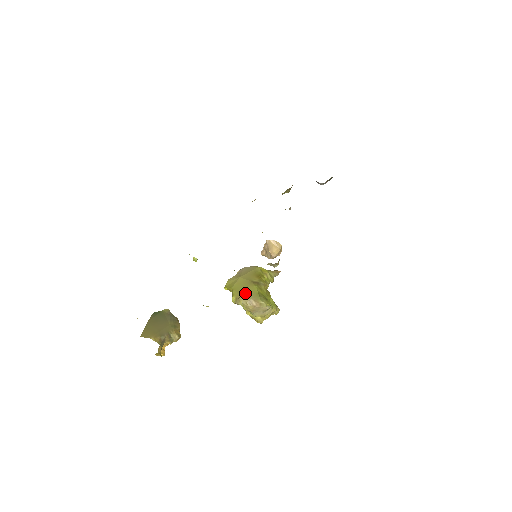
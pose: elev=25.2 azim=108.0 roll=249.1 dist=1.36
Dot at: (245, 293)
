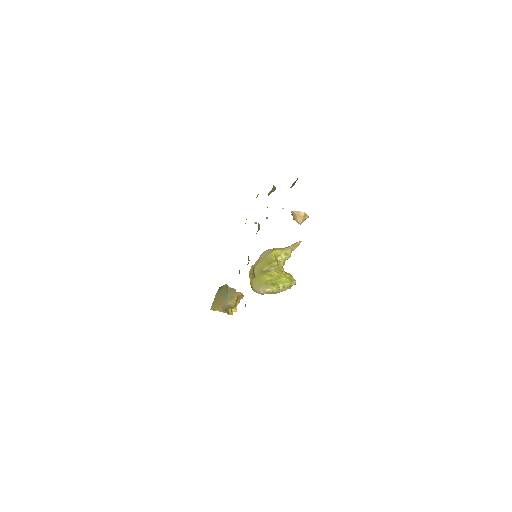
Dot at: (256, 284)
